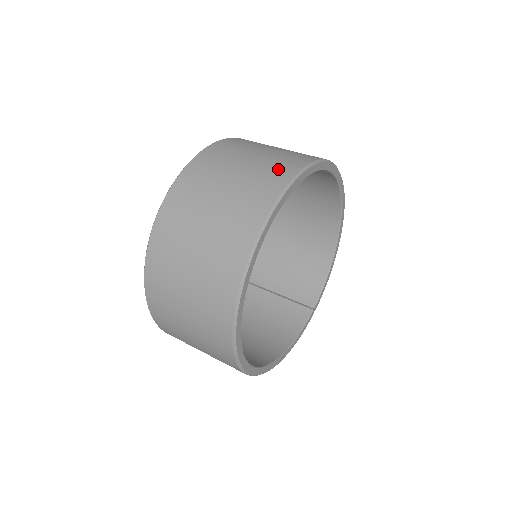
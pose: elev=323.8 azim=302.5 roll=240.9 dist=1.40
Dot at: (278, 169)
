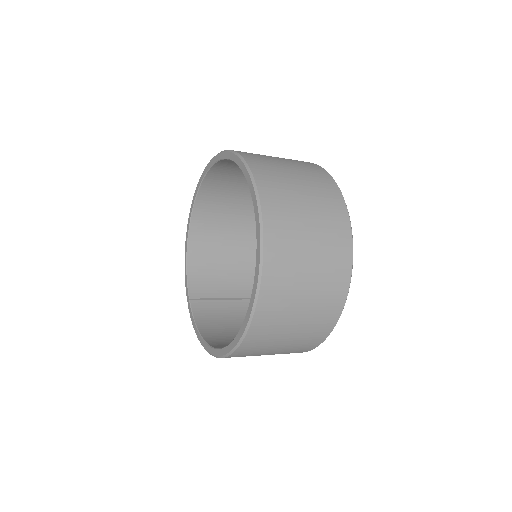
Dot at: (313, 168)
